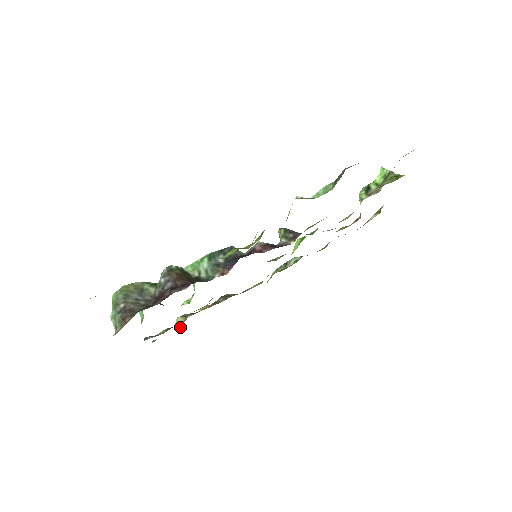
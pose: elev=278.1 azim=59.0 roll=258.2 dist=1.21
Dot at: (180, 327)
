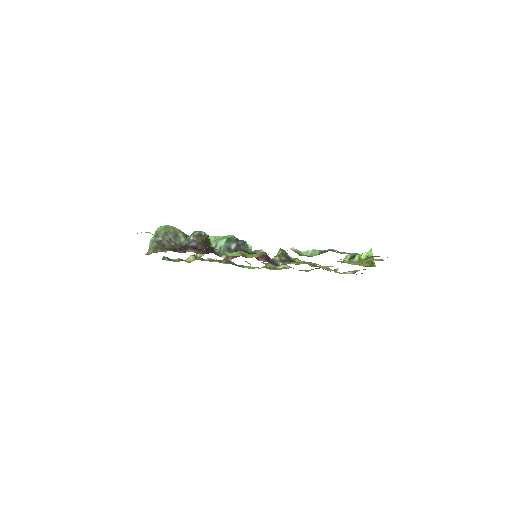
Dot at: occluded
